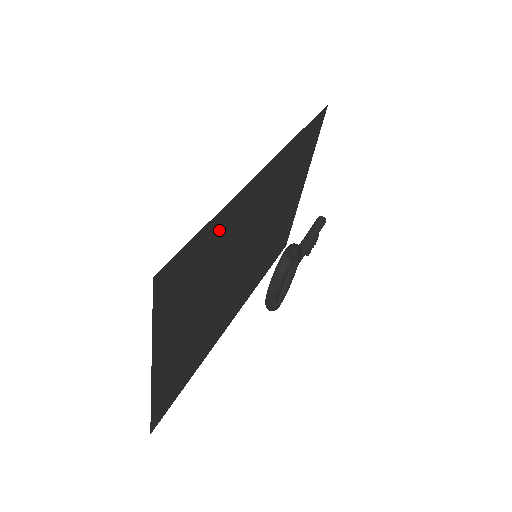
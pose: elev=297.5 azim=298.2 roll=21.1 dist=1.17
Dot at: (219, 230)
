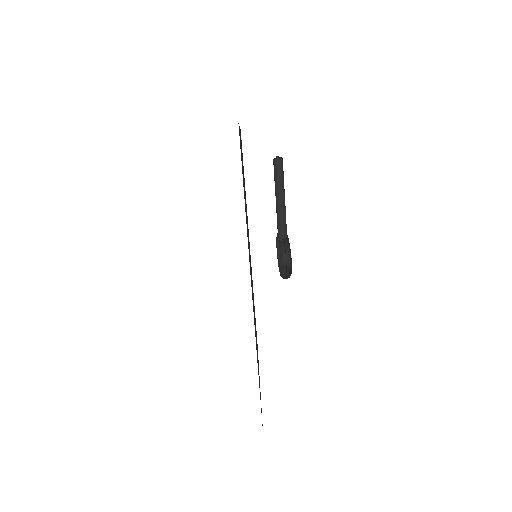
Dot at: occluded
